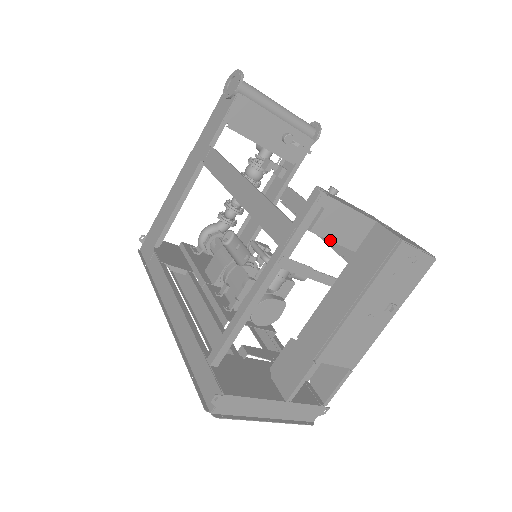
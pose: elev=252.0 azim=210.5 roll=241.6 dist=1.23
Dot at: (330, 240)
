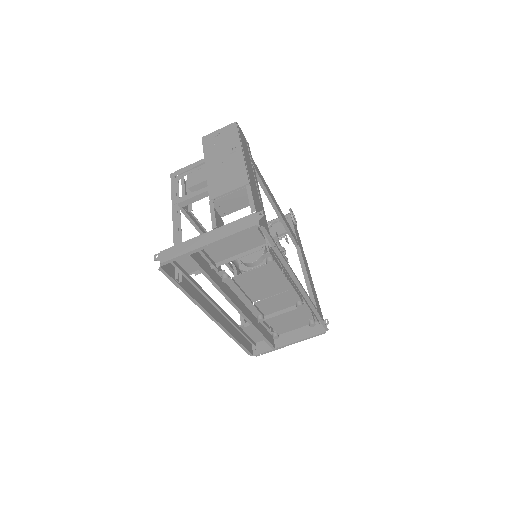
Dot at: (204, 181)
